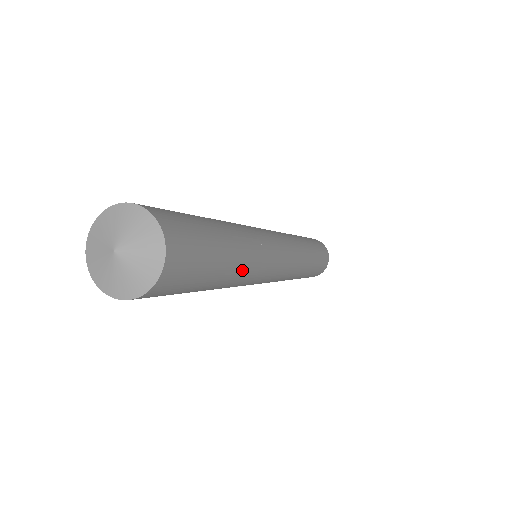
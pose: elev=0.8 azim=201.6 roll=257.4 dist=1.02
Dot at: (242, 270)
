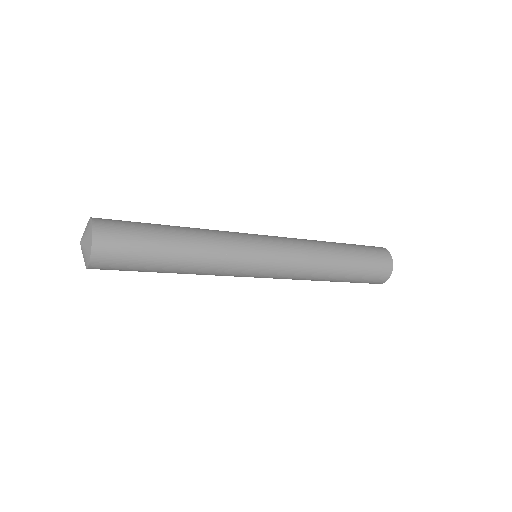
Dot at: (196, 241)
